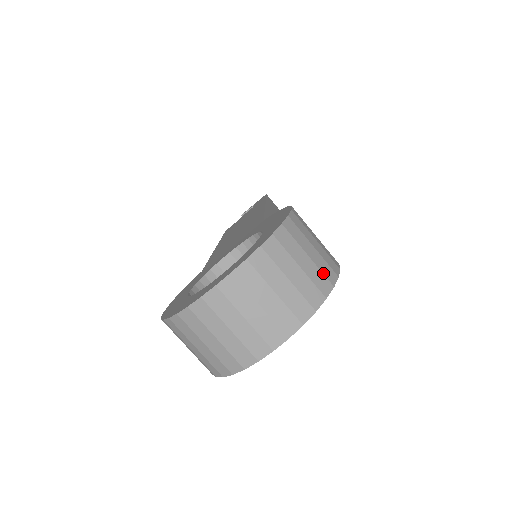
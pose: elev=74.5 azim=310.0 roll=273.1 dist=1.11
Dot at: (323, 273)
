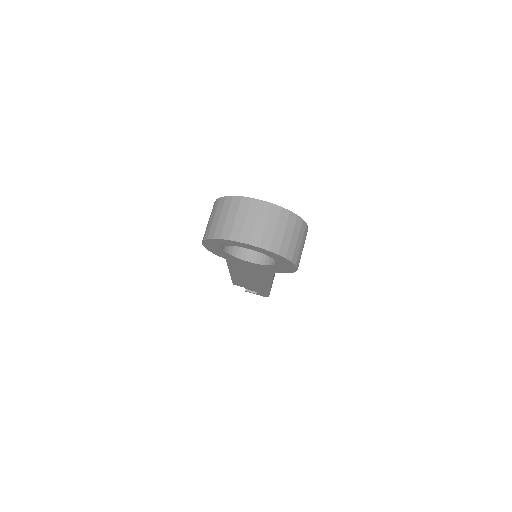
Dot at: (294, 253)
